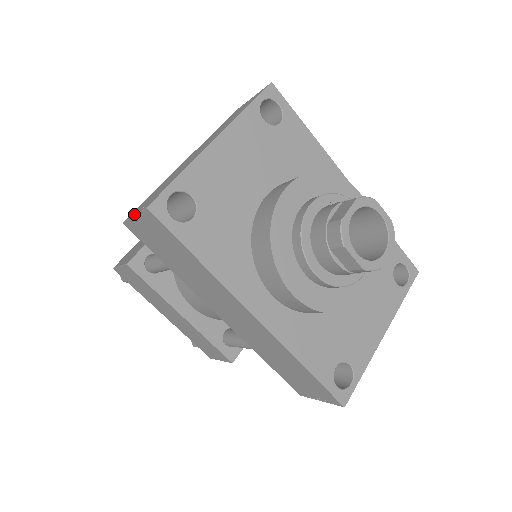
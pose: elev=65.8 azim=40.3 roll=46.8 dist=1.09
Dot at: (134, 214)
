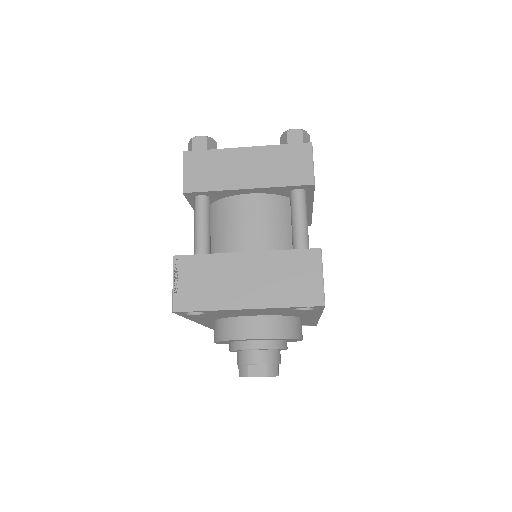
Dot at: (174, 281)
